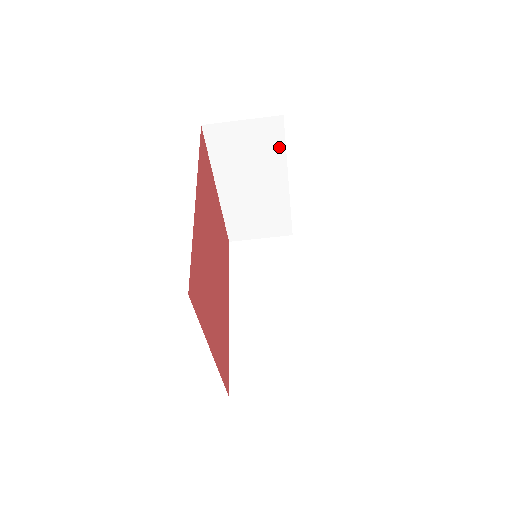
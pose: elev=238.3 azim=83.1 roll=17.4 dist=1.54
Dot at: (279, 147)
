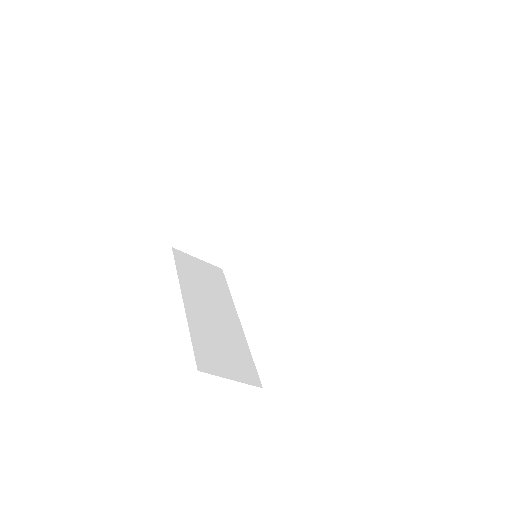
Dot at: (277, 191)
